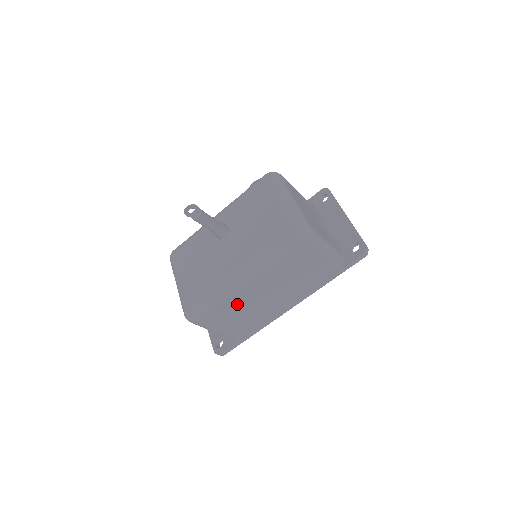
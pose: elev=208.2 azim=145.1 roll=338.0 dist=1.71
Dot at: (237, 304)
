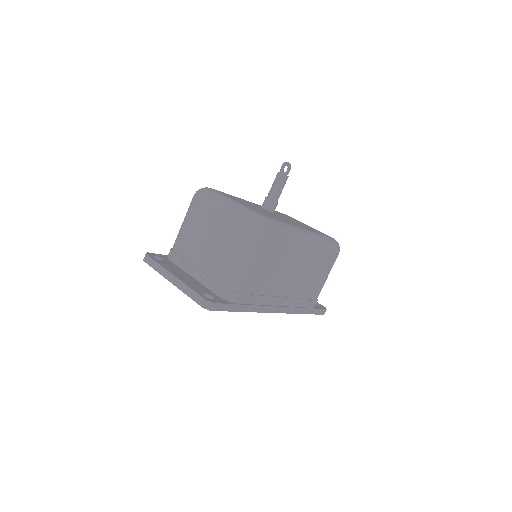
Dot at: (284, 256)
